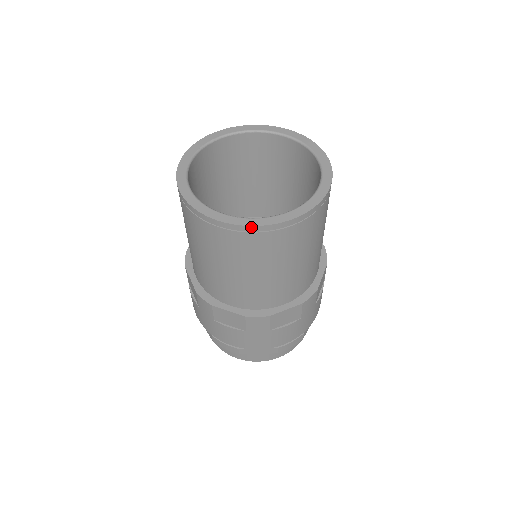
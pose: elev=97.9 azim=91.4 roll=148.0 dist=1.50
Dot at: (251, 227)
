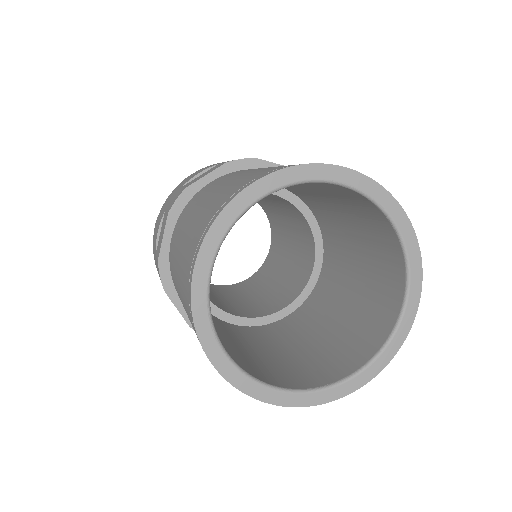
Dot at: (394, 354)
